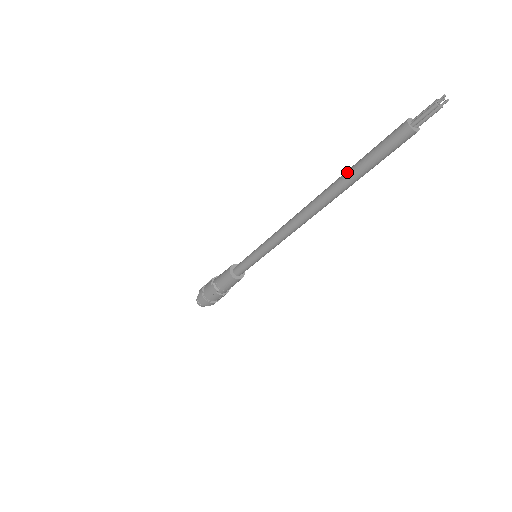
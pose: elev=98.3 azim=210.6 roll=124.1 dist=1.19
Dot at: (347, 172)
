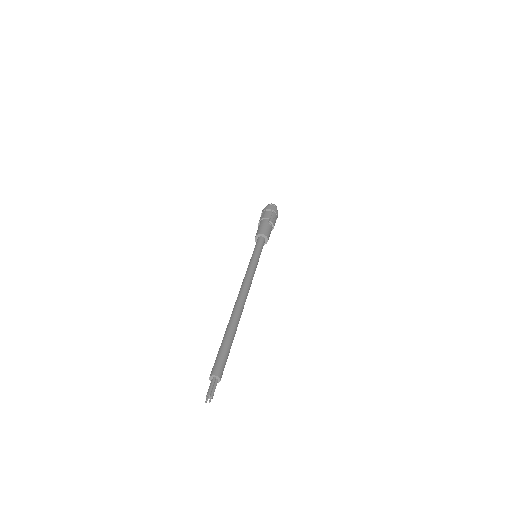
Dot at: (224, 334)
